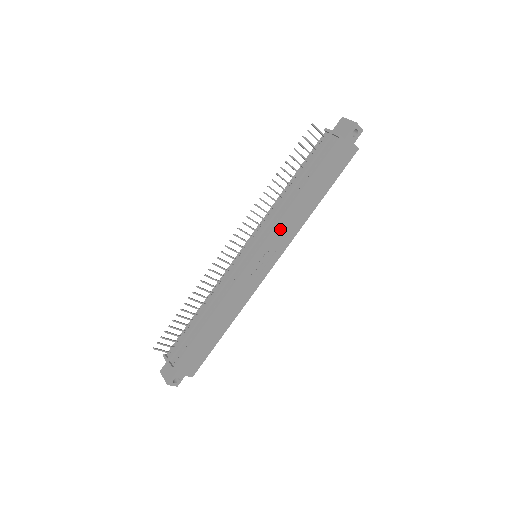
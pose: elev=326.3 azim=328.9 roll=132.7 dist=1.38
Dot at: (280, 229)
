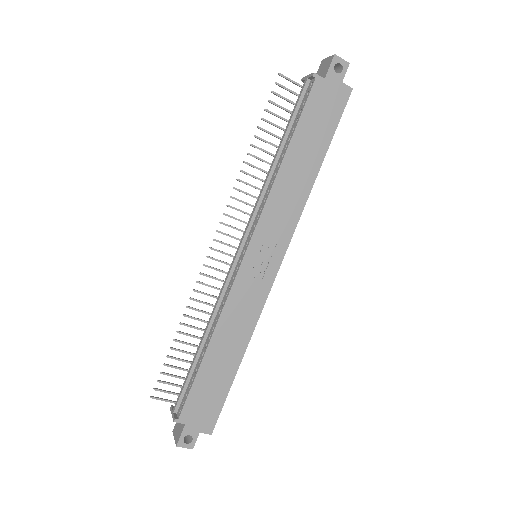
Dot at: (272, 211)
